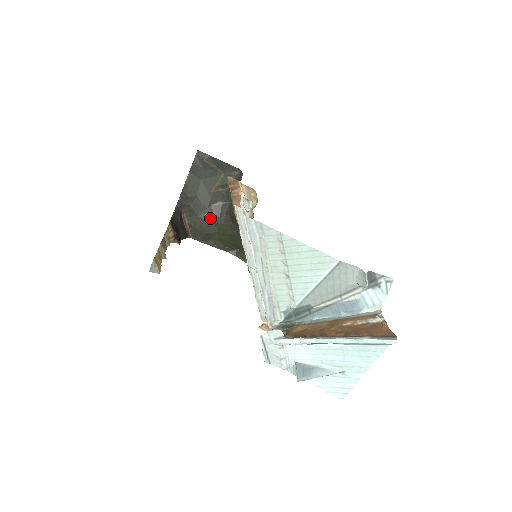
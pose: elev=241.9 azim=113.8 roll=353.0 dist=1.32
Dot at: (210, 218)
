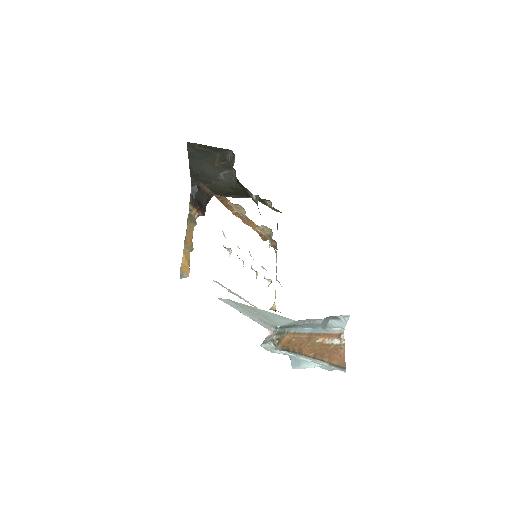
Dot at: (223, 184)
